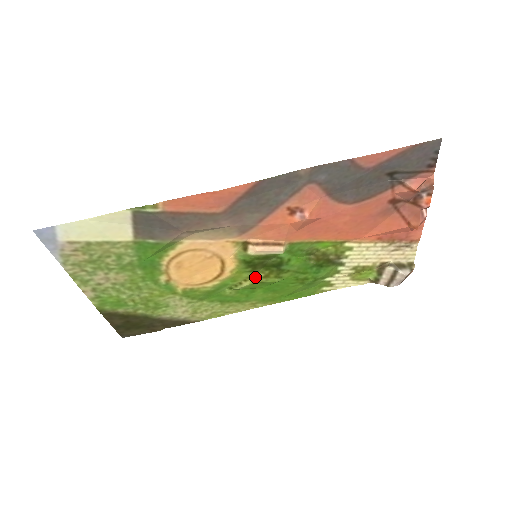
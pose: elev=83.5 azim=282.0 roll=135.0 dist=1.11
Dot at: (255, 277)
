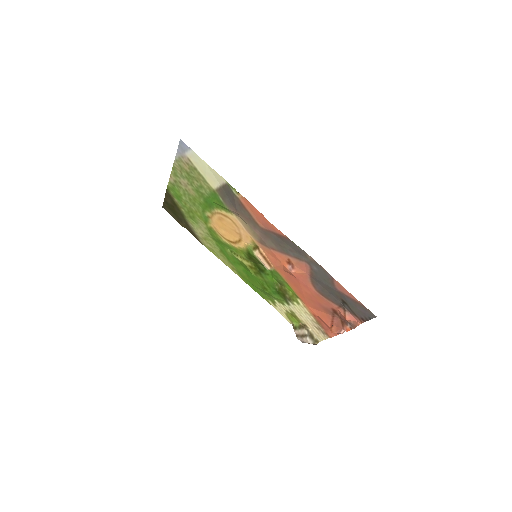
Dot at: (246, 261)
